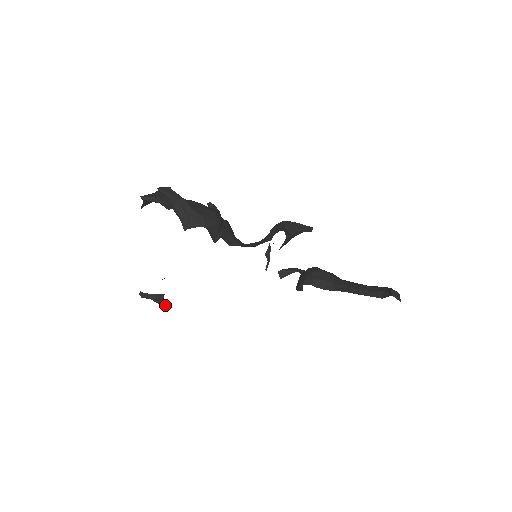
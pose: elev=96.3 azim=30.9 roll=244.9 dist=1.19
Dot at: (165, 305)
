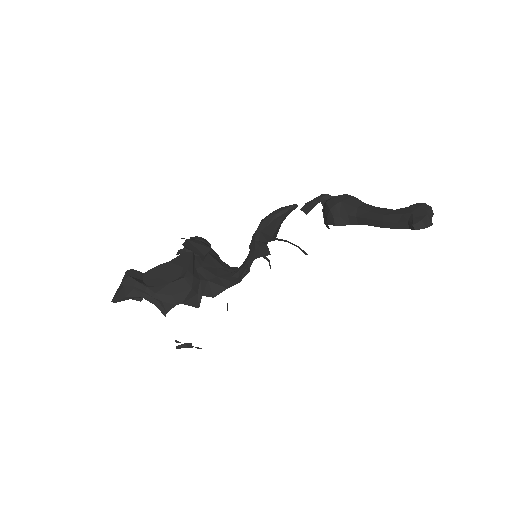
Dot at: (198, 348)
